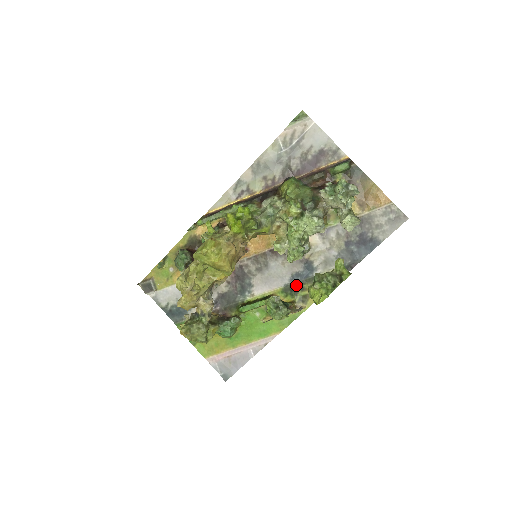
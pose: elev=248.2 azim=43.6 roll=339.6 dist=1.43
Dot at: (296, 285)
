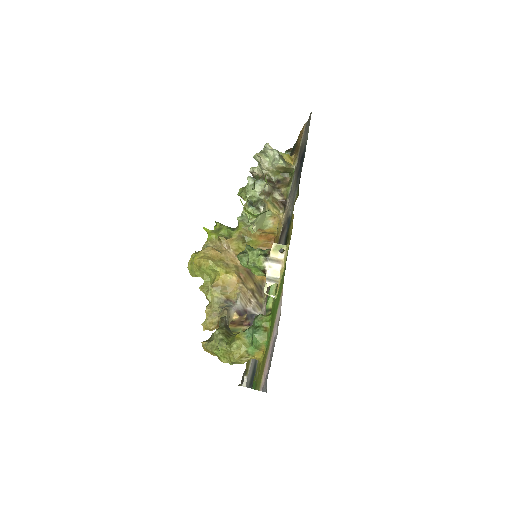
Dot at: (286, 242)
